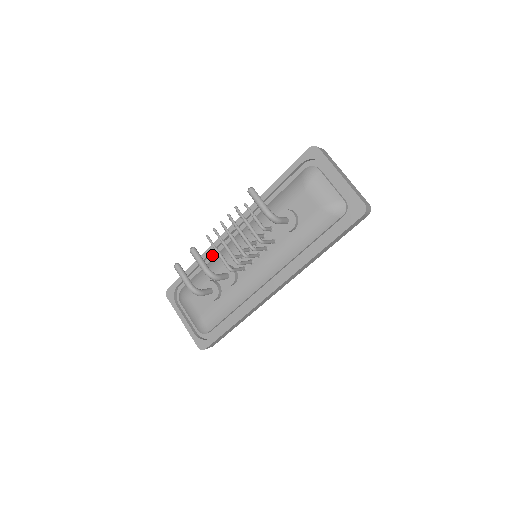
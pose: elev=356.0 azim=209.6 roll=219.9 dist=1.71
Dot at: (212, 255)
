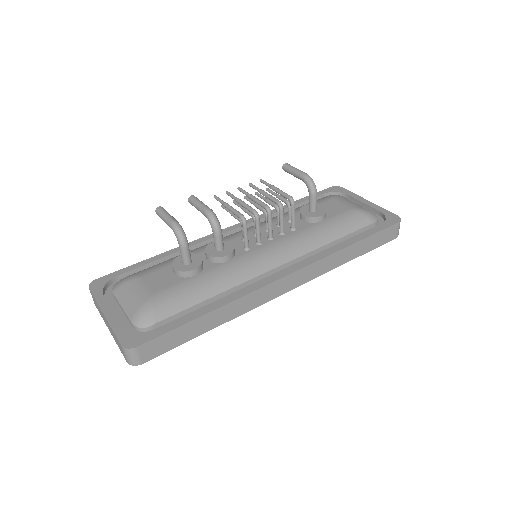
Dot at: occluded
